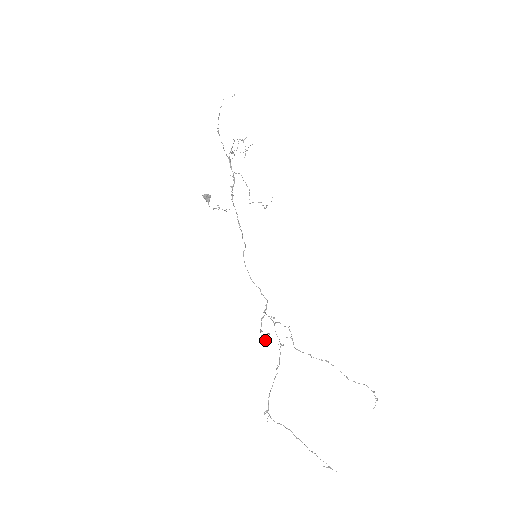
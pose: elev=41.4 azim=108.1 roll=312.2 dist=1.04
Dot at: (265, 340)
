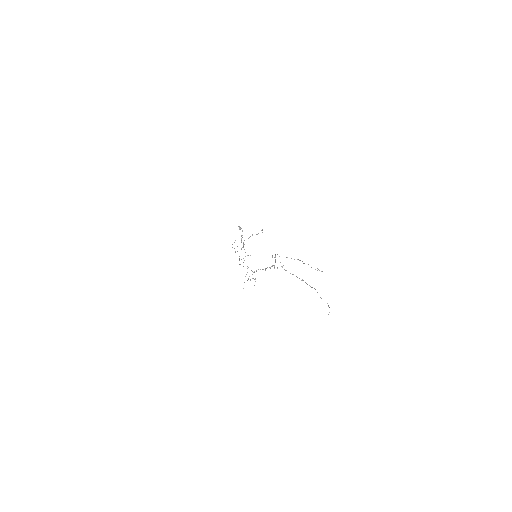
Dot at: occluded
